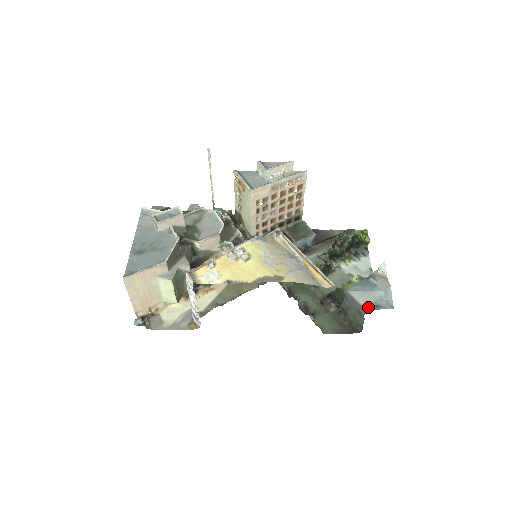
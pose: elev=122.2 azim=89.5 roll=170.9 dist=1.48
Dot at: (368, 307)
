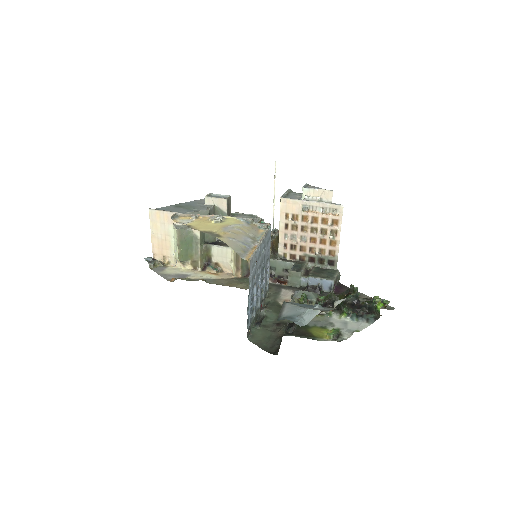
Dot at: occluded
